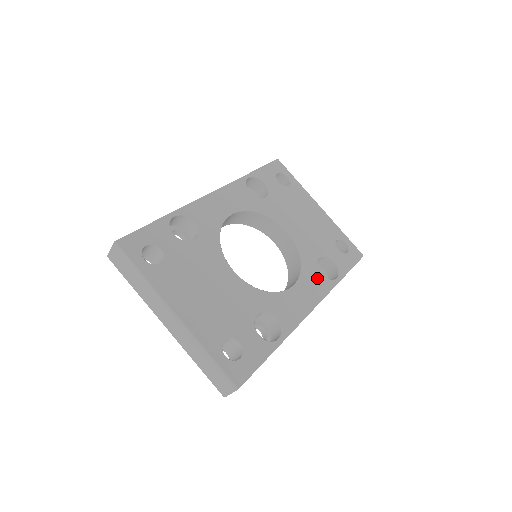
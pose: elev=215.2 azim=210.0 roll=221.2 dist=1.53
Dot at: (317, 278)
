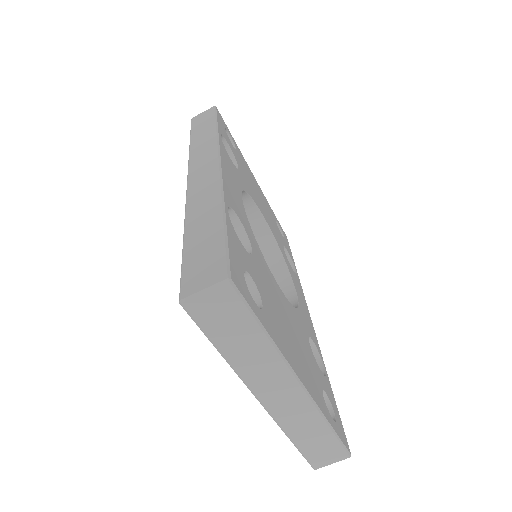
Dot at: (294, 276)
